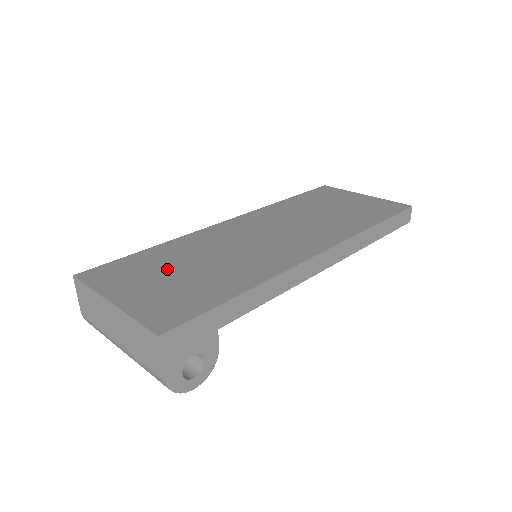
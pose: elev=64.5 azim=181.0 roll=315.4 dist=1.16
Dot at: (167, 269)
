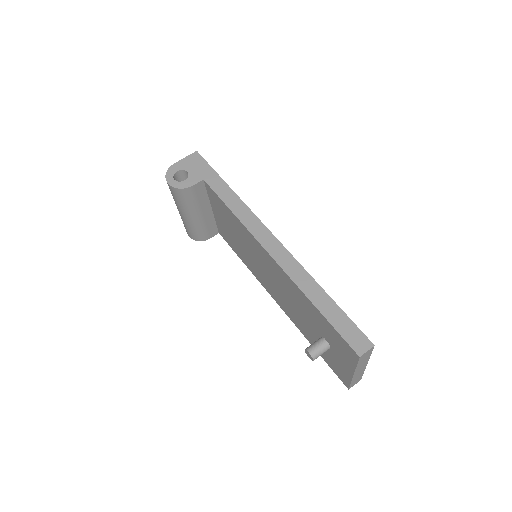
Dot at: occluded
